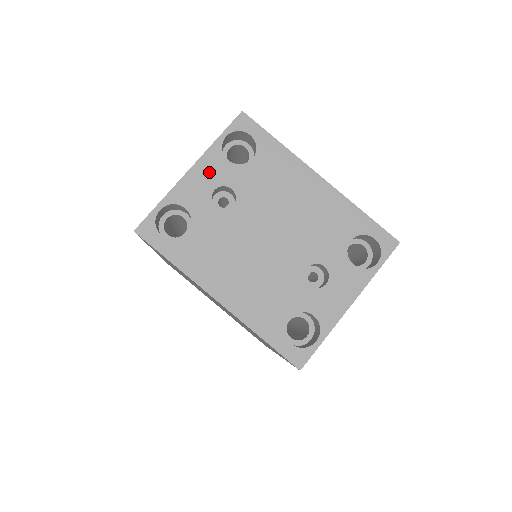
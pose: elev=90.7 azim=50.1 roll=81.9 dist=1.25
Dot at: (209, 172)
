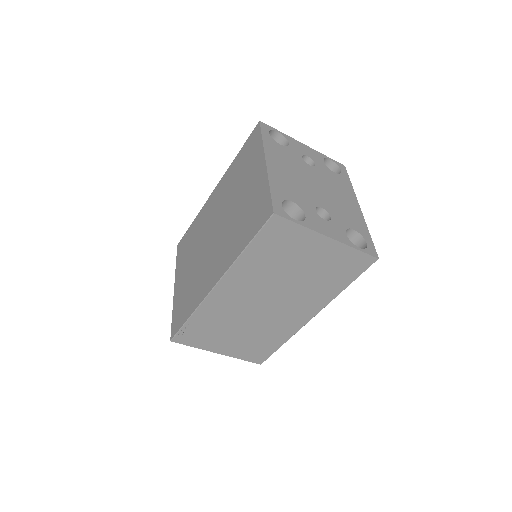
Dot at: (312, 153)
